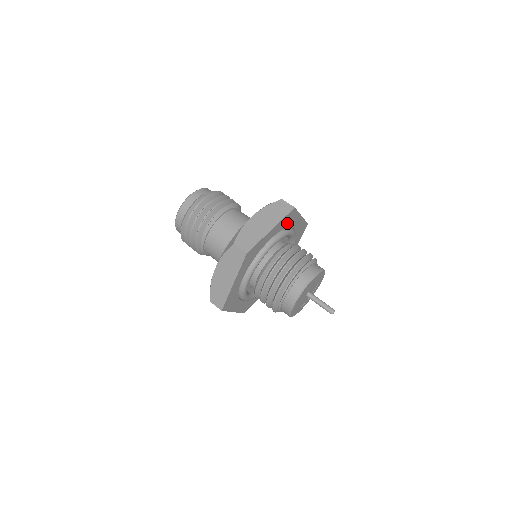
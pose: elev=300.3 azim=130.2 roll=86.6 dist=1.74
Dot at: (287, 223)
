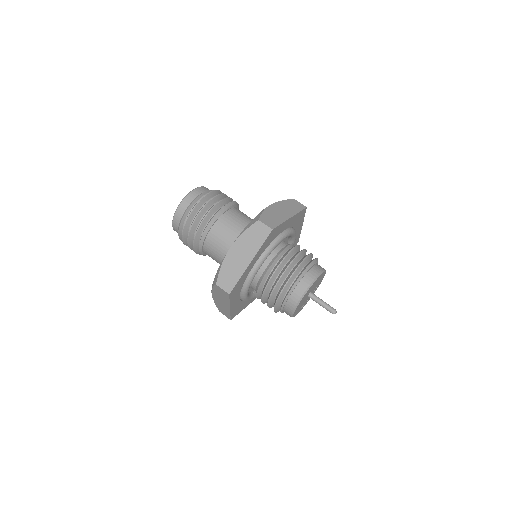
Dot at: (271, 239)
